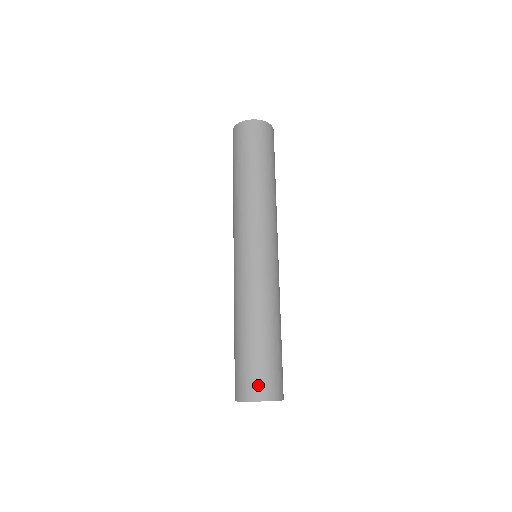
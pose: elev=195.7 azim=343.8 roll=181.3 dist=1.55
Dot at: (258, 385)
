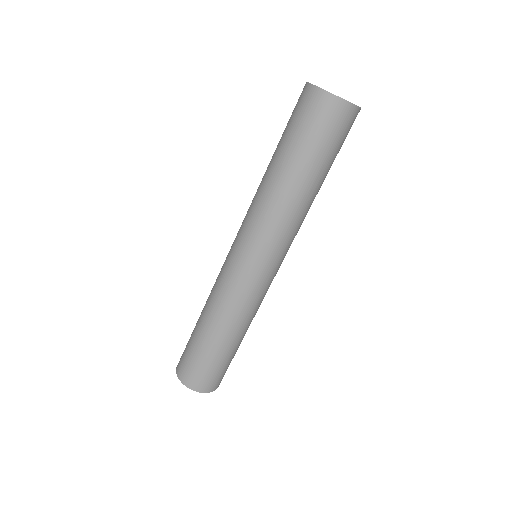
Dot at: (183, 367)
